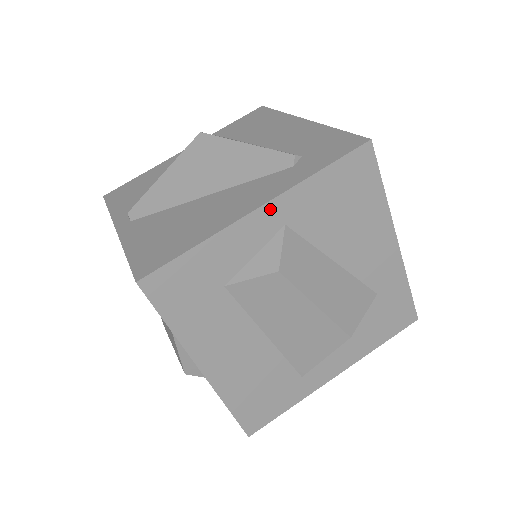
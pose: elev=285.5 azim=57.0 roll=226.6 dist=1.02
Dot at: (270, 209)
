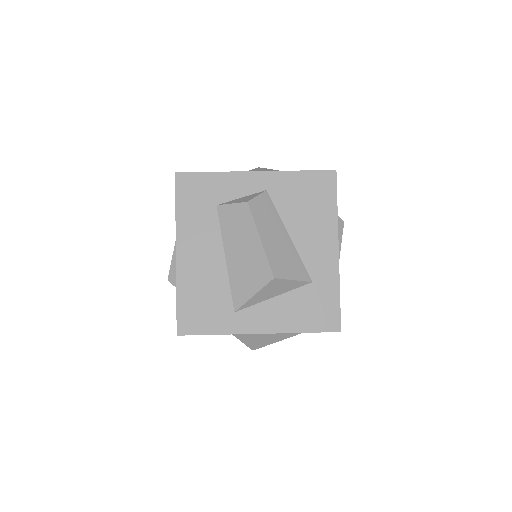
Dot at: (262, 176)
